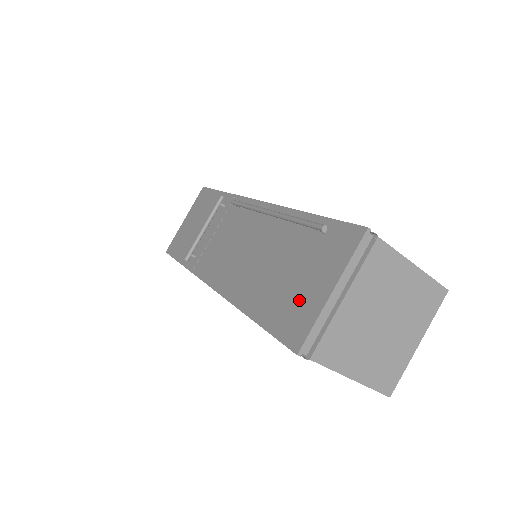
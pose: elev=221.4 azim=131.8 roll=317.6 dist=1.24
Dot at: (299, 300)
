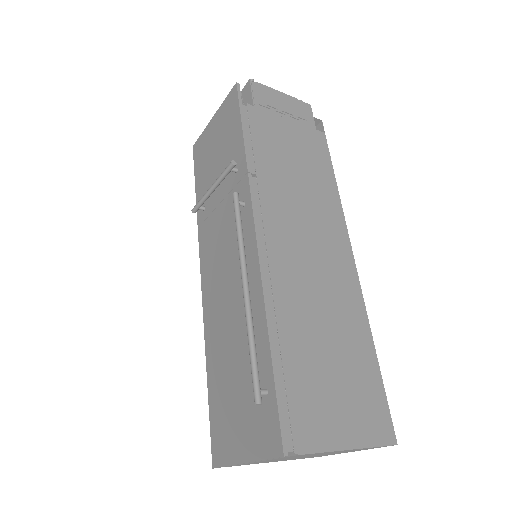
Dot at: (229, 426)
